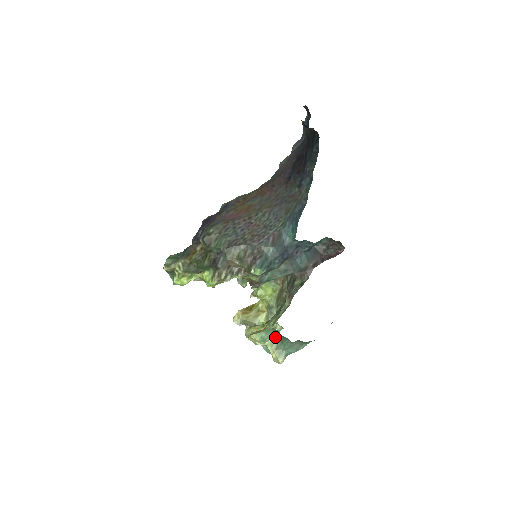
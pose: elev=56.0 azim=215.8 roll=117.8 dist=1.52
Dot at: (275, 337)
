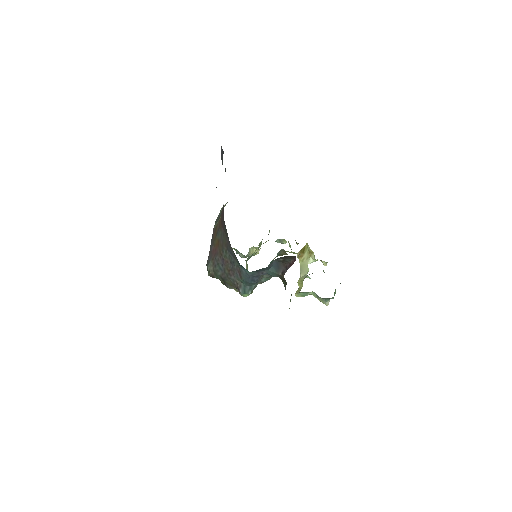
Dot at: (312, 291)
